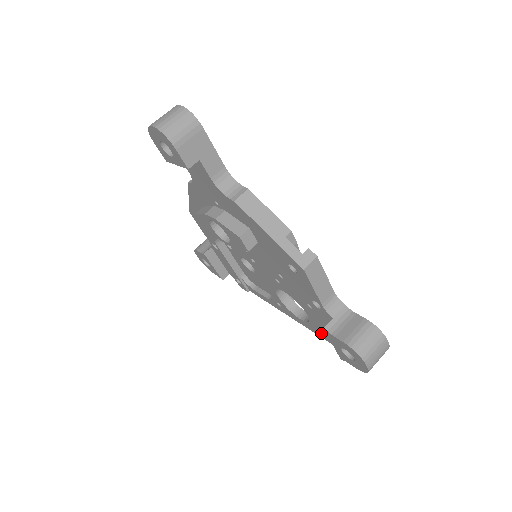
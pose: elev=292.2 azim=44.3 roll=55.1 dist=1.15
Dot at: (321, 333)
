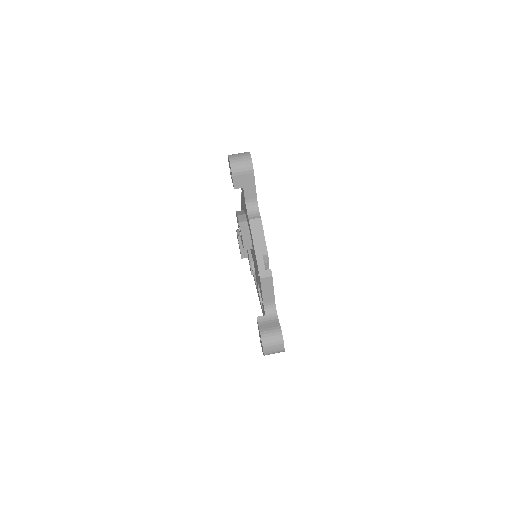
Dot at: occluded
